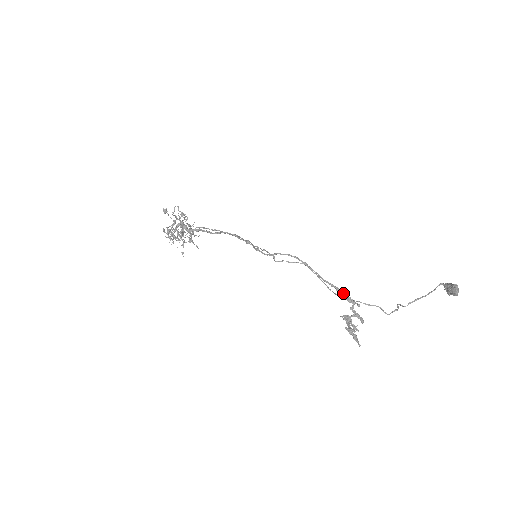
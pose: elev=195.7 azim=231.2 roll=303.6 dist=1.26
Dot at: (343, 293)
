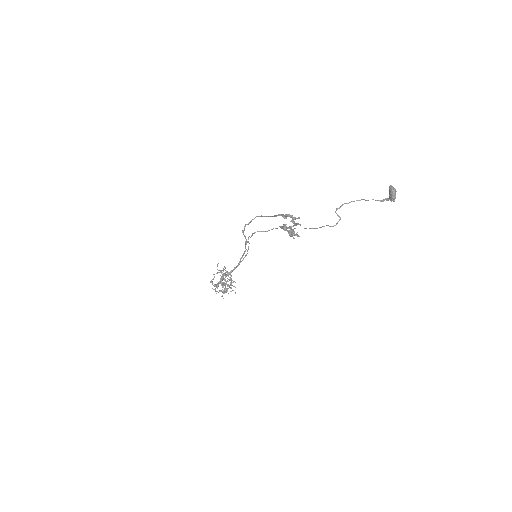
Dot at: (285, 214)
